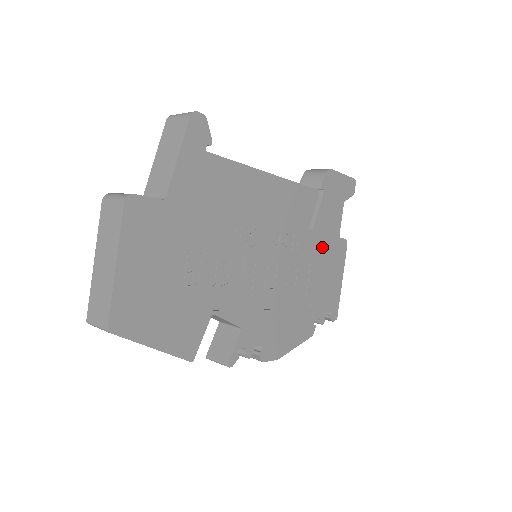
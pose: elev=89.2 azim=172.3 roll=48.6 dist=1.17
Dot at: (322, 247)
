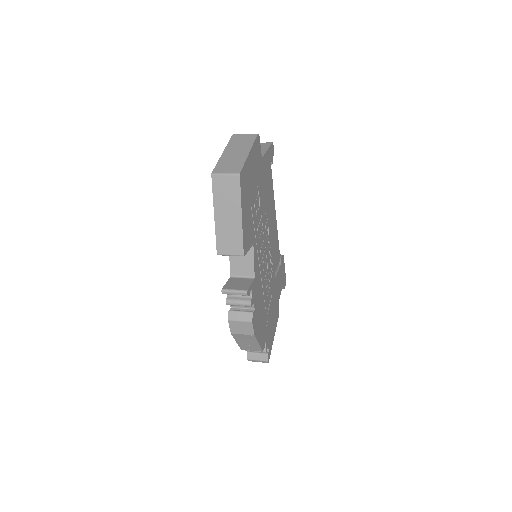
Dot at: (275, 296)
